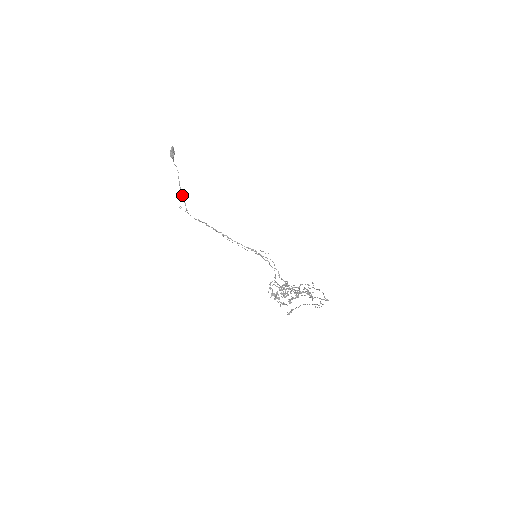
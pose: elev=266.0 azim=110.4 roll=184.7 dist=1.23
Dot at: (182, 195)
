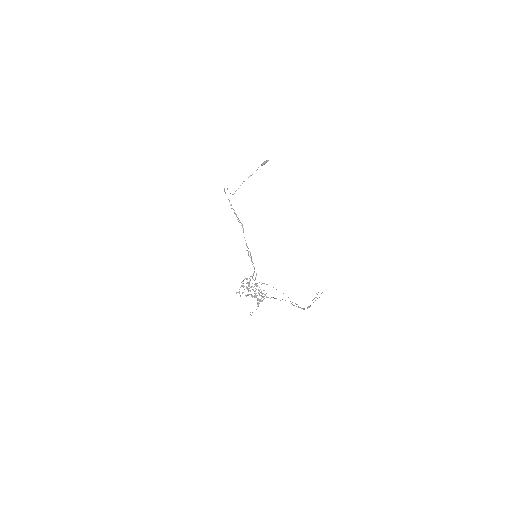
Dot at: occluded
